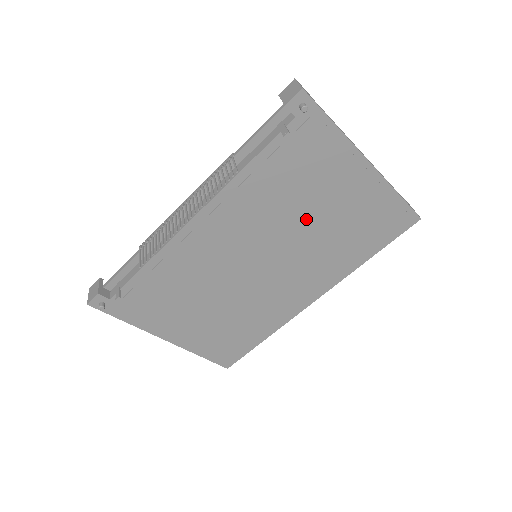
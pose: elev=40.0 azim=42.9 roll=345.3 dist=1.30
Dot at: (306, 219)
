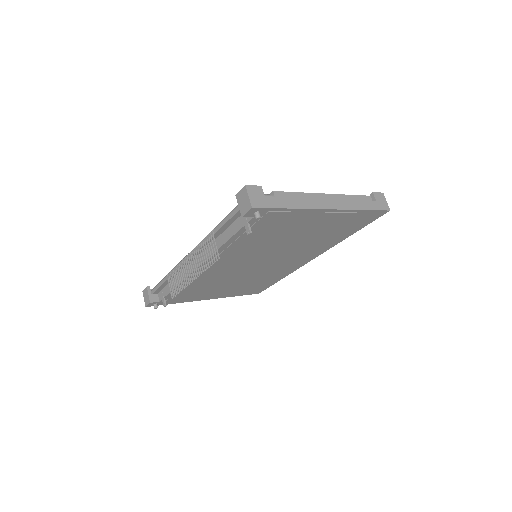
Dot at: (287, 241)
